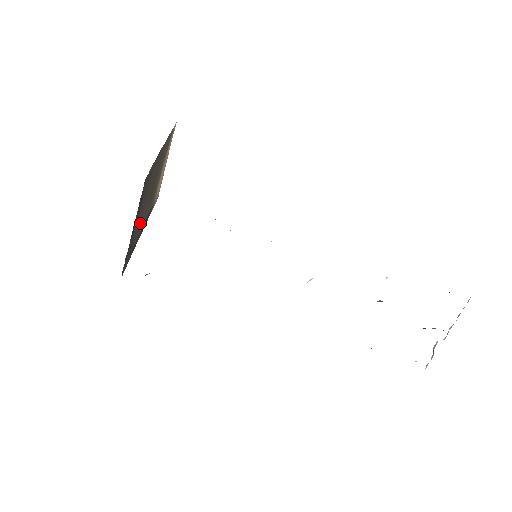
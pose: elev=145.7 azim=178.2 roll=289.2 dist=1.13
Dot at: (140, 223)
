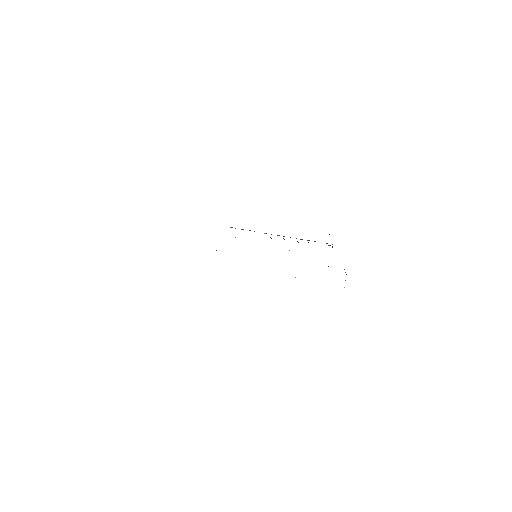
Dot at: occluded
